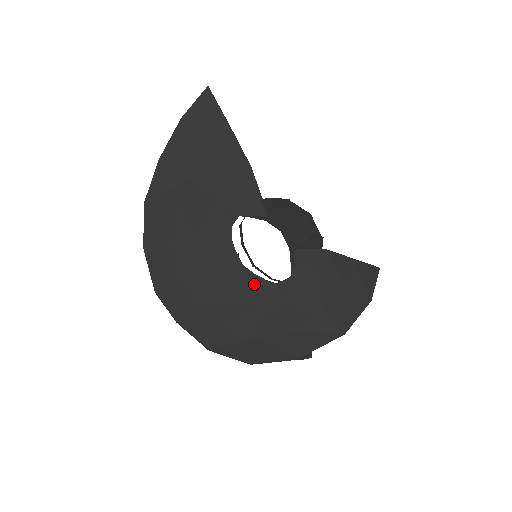
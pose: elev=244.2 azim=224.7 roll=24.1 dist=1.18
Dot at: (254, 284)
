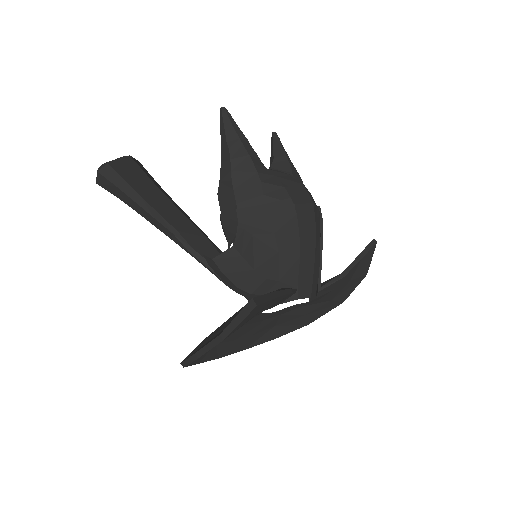
Dot at: (277, 313)
